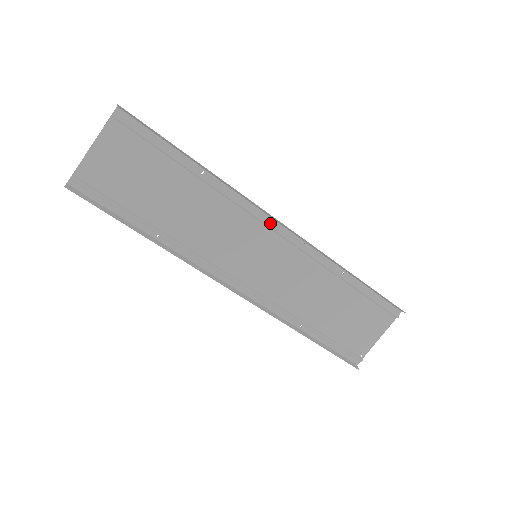
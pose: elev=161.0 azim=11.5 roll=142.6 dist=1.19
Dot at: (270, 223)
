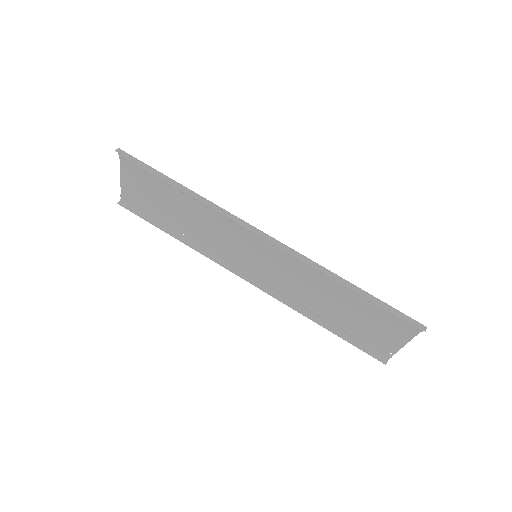
Dot at: occluded
